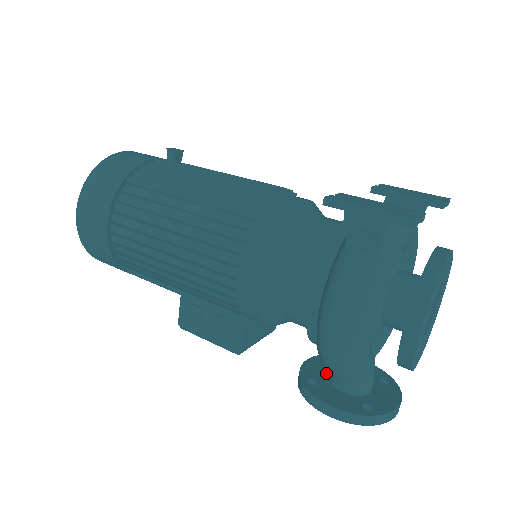
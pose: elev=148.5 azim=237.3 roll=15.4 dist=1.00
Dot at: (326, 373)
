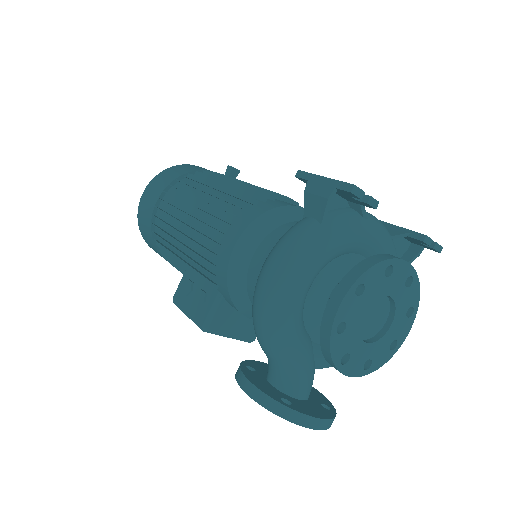
Dot at: occluded
